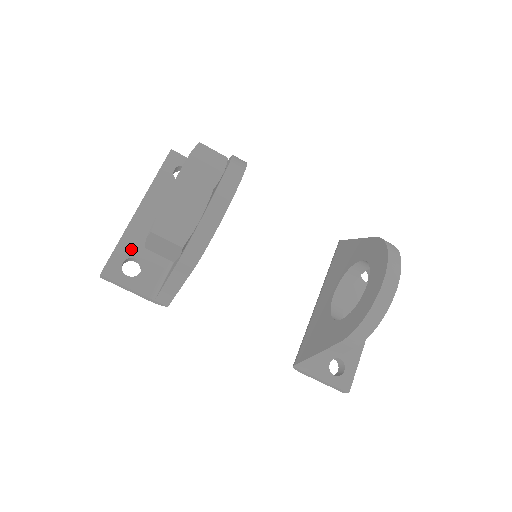
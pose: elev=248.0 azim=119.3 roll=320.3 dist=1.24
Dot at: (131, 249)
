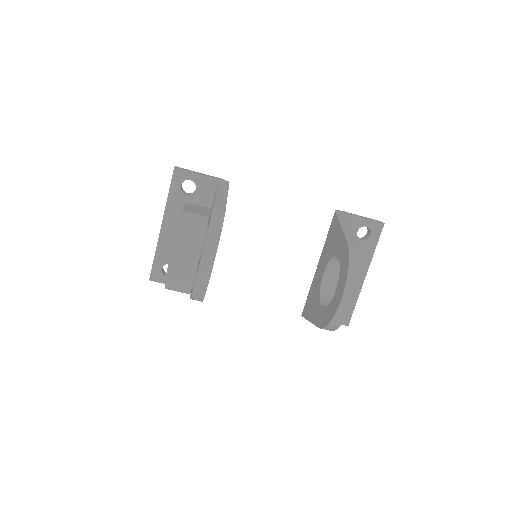
Dot at: (165, 258)
